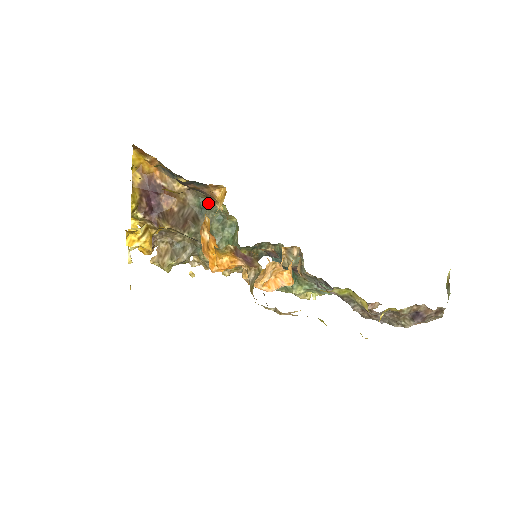
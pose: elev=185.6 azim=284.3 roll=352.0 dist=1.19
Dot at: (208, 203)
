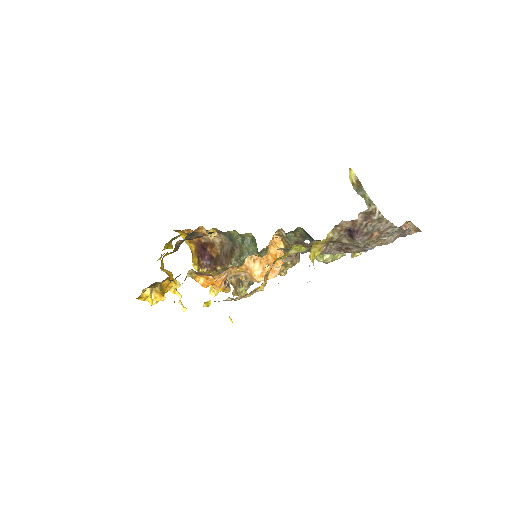
Dot at: occluded
